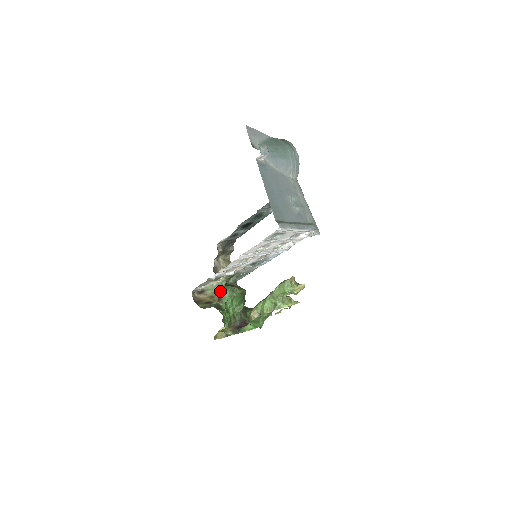
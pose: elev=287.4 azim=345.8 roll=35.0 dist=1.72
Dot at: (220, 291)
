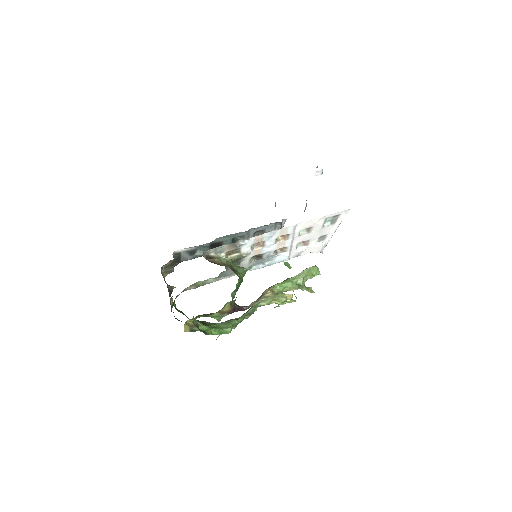
Dot at: (232, 264)
